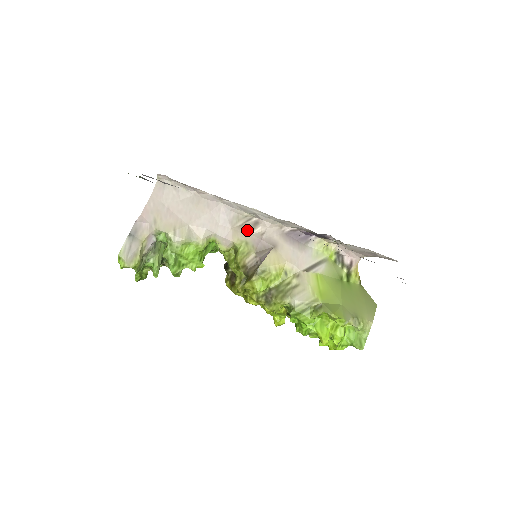
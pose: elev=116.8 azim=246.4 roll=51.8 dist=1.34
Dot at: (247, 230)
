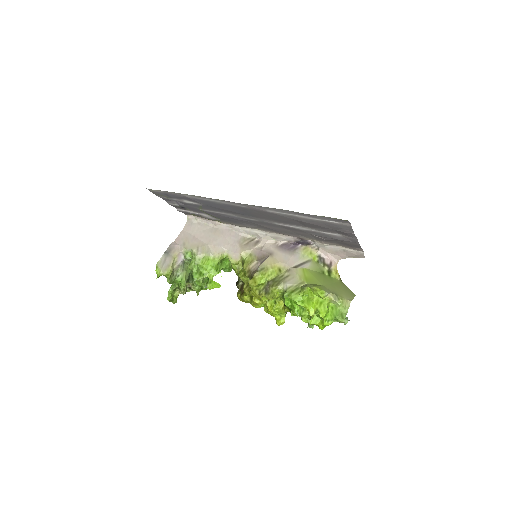
Dot at: (251, 246)
